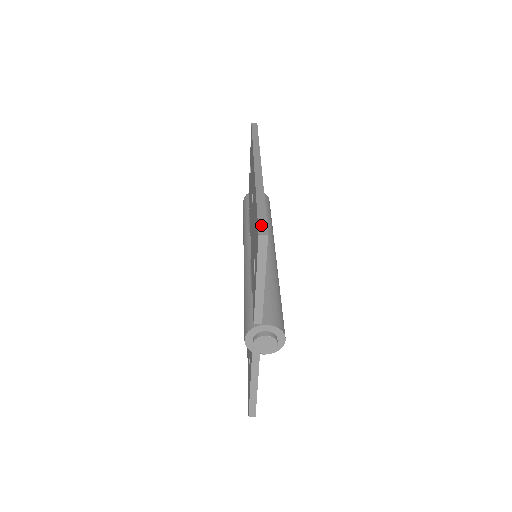
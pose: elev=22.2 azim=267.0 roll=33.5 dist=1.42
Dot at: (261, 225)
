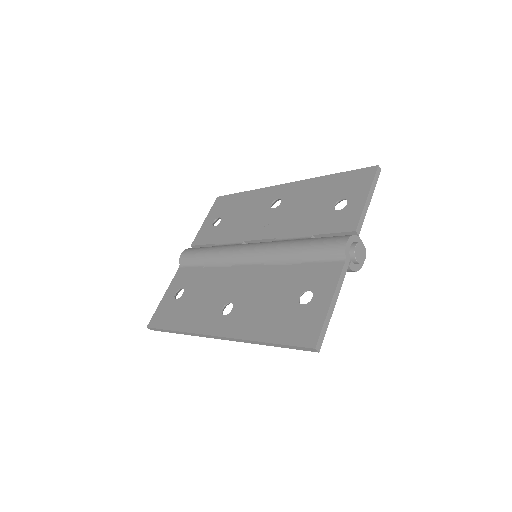
Dot at: (368, 168)
